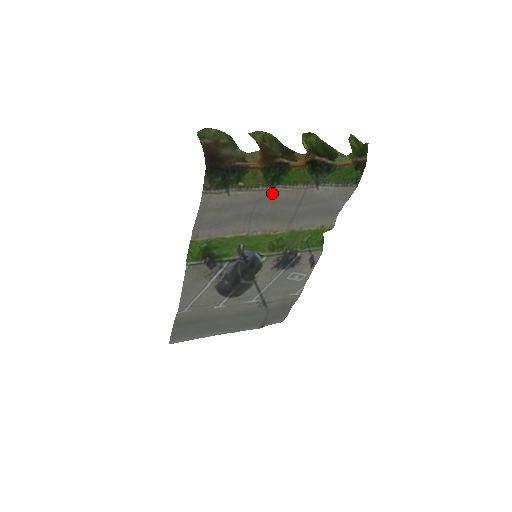
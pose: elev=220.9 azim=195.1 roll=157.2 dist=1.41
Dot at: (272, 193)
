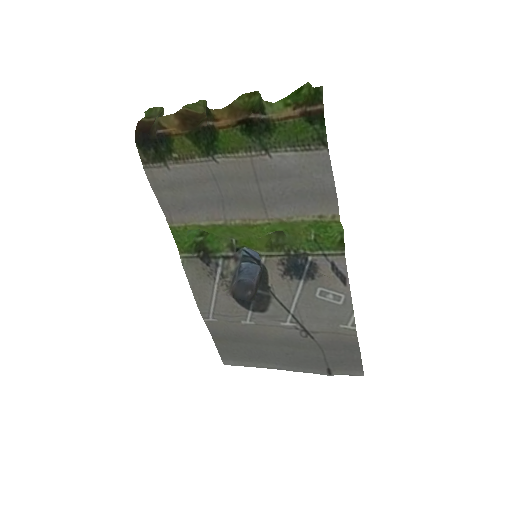
Dot at: (218, 166)
